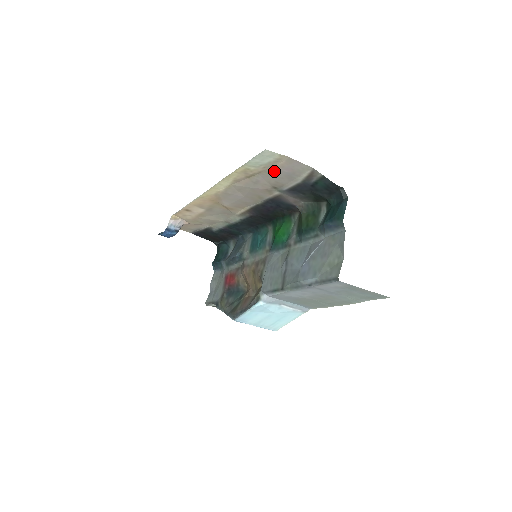
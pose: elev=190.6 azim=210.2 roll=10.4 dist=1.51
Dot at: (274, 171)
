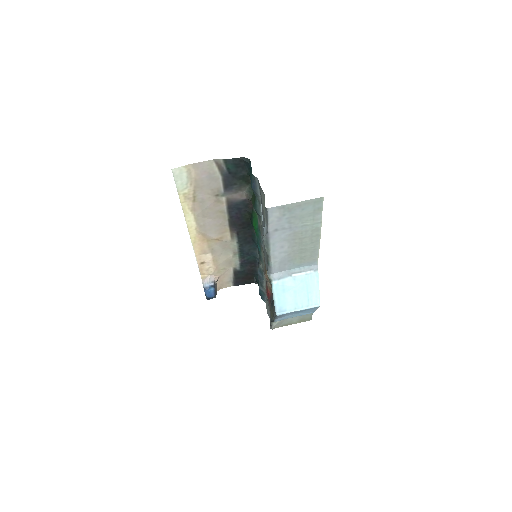
Dot at: (199, 182)
